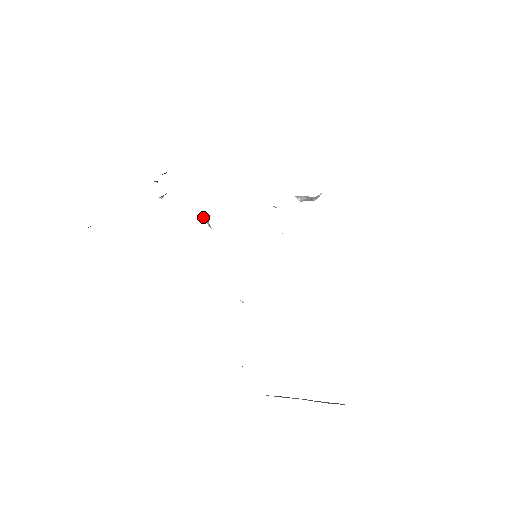
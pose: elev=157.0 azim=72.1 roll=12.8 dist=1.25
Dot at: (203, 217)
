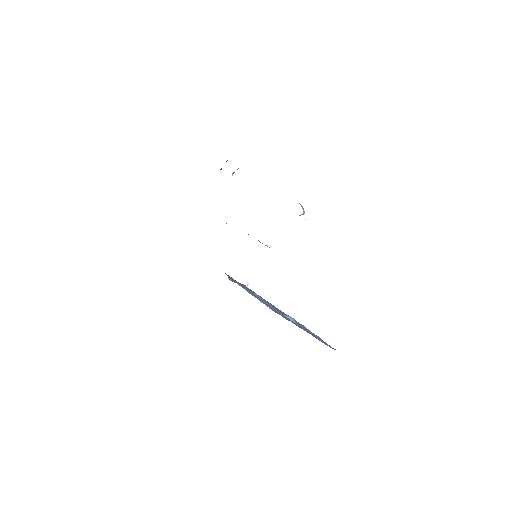
Dot at: occluded
